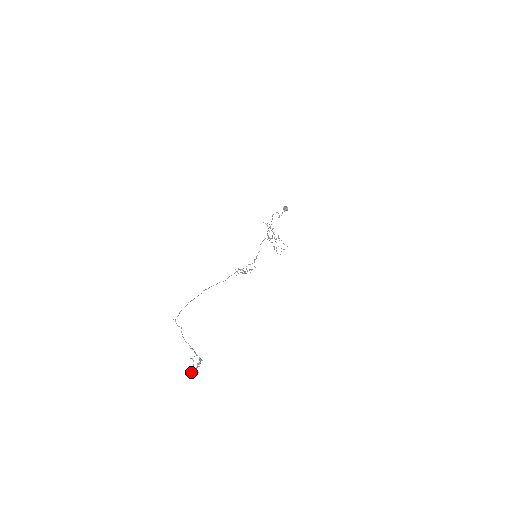
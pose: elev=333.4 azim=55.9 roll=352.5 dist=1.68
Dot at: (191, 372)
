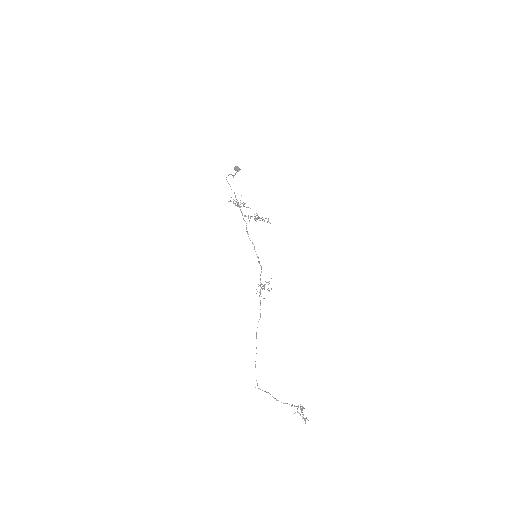
Dot at: (305, 423)
